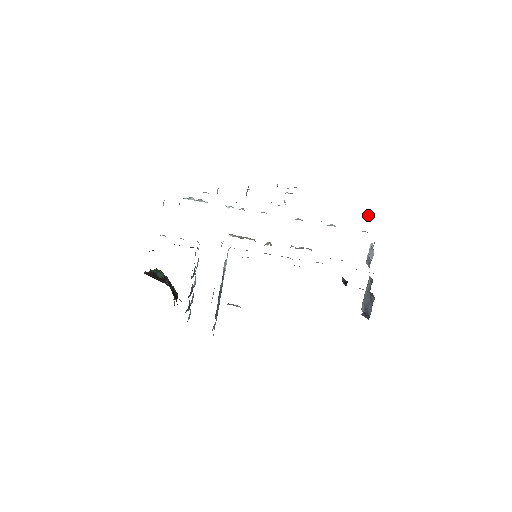
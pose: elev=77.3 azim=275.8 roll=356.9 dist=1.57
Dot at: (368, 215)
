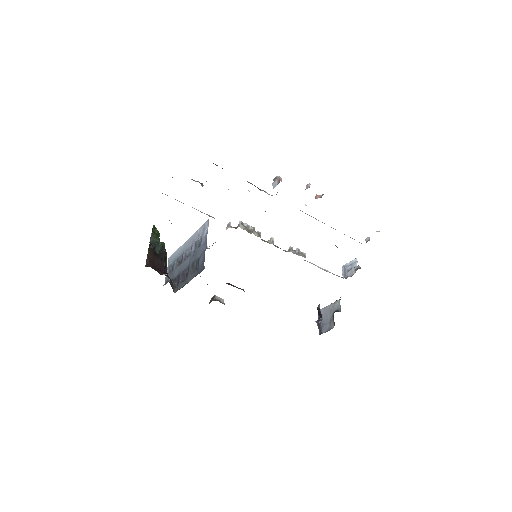
Dot at: occluded
